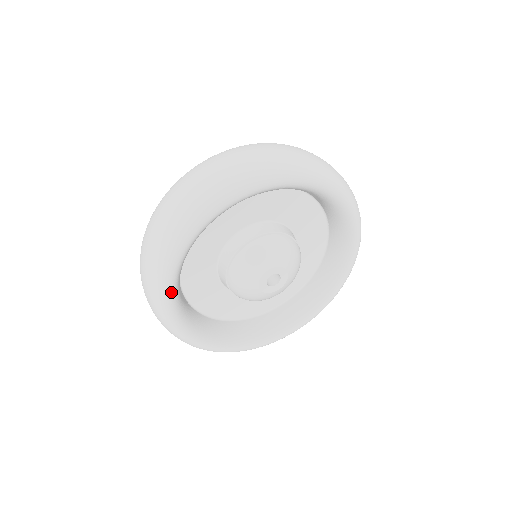
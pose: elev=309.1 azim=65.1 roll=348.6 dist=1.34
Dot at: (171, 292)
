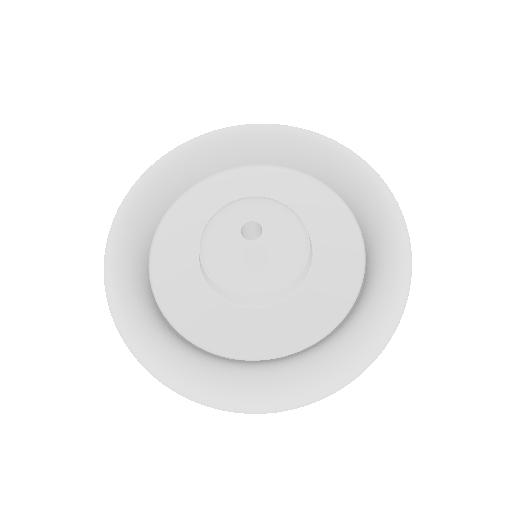
Dot at: (130, 206)
